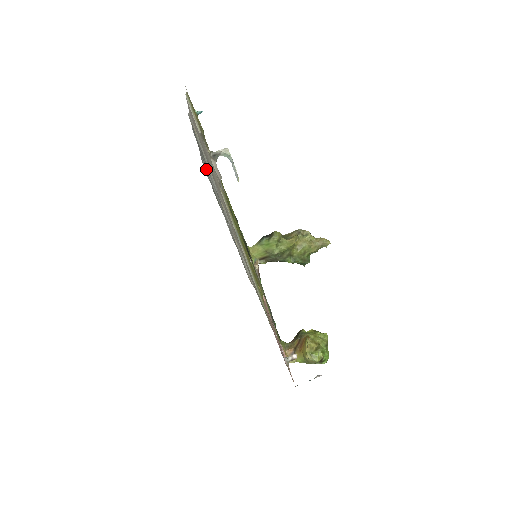
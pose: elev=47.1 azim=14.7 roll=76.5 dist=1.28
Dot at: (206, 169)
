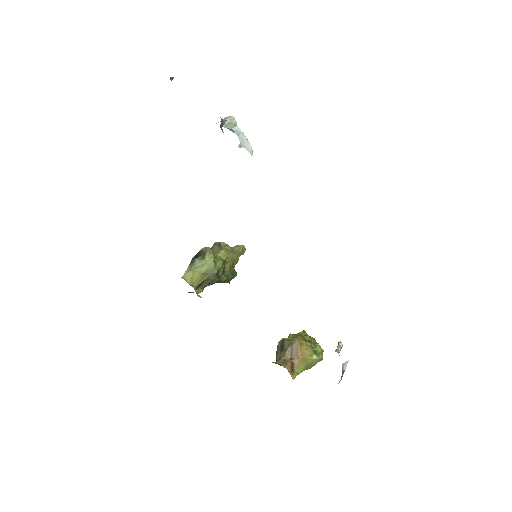
Dot at: occluded
